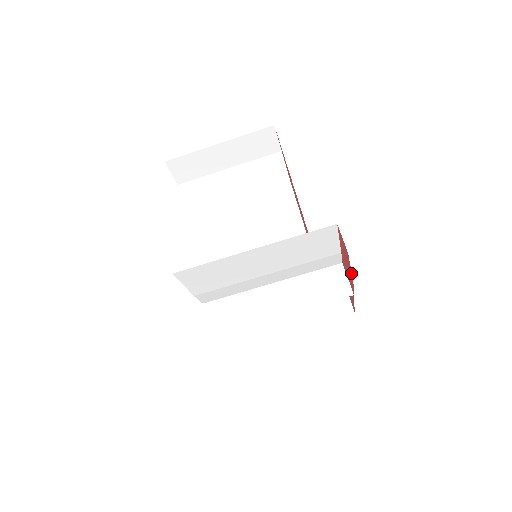
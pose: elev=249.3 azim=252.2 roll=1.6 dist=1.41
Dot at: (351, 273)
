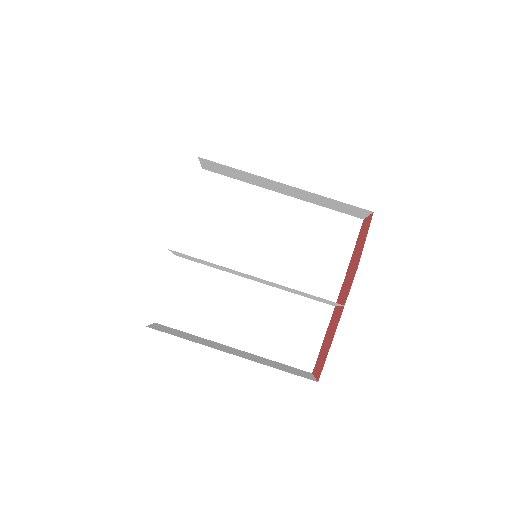
Dot at: occluded
